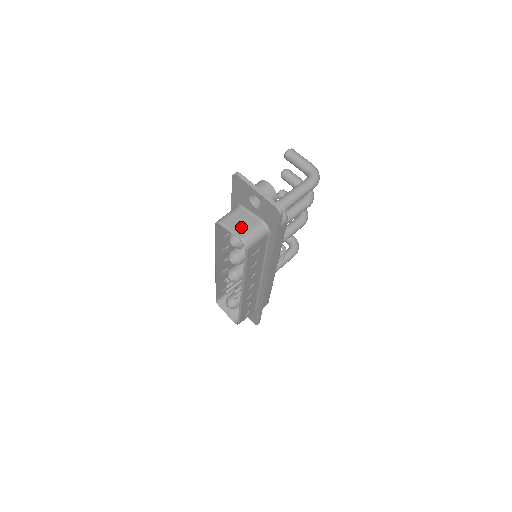
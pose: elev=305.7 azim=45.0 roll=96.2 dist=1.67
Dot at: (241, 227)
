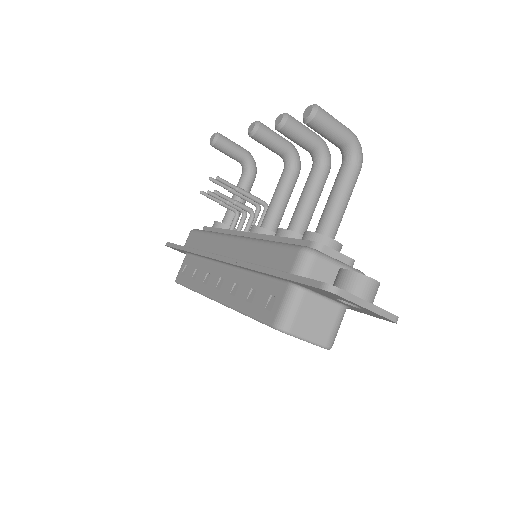
Dot at: (320, 329)
